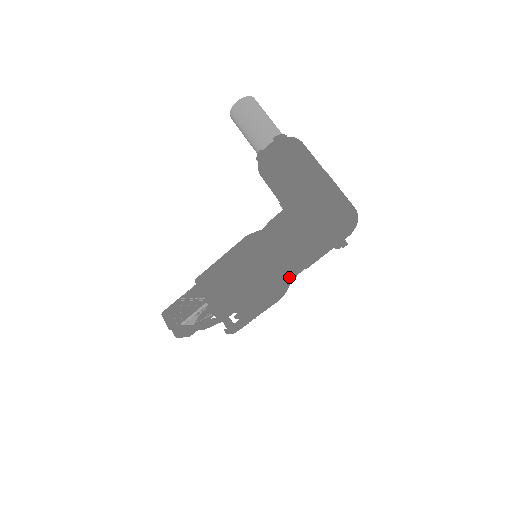
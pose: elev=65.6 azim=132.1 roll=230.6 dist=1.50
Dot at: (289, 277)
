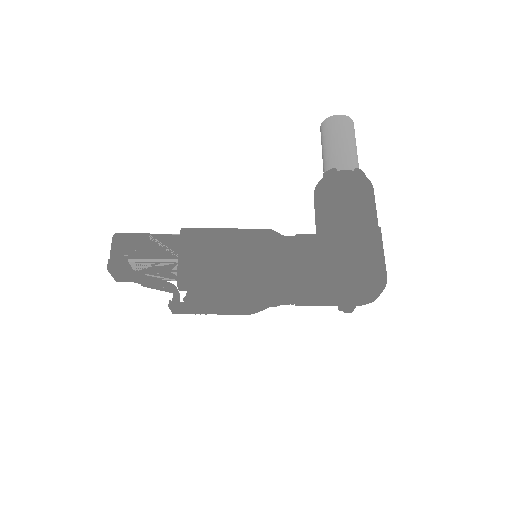
Dot at: (278, 299)
